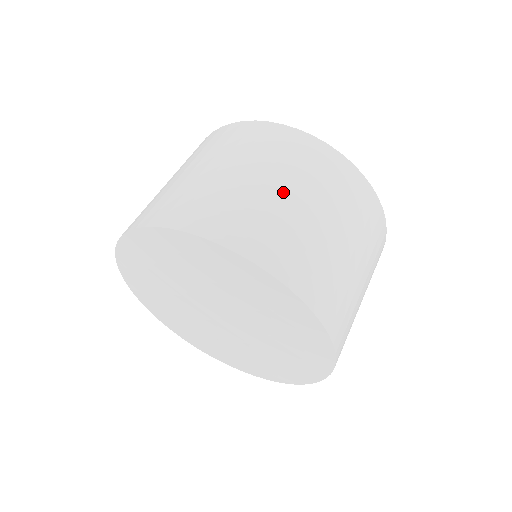
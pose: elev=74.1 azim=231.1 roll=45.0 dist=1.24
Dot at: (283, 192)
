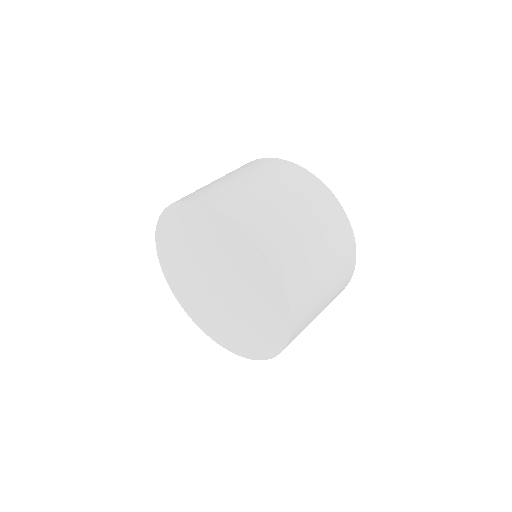
Dot at: (254, 183)
